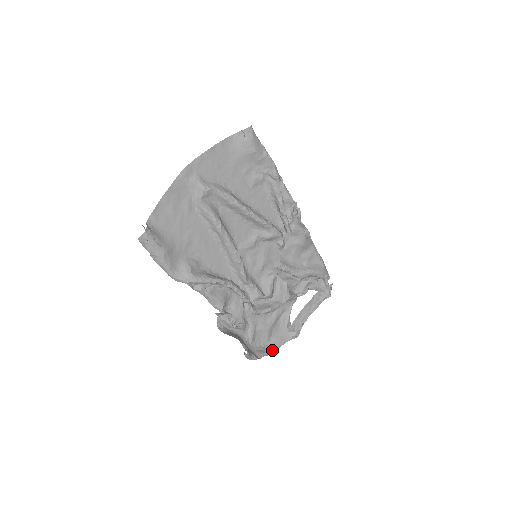
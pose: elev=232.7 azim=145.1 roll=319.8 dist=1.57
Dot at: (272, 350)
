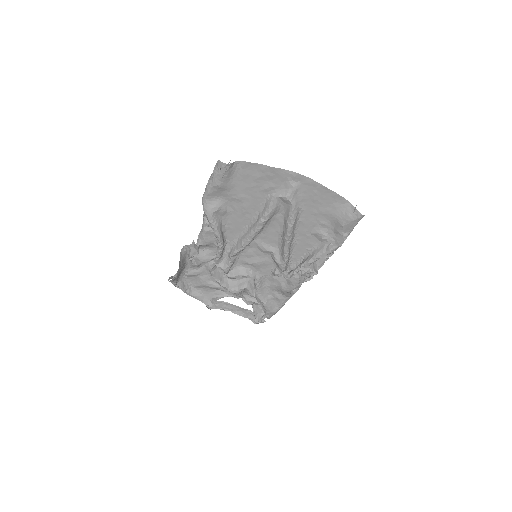
Dot at: (189, 293)
